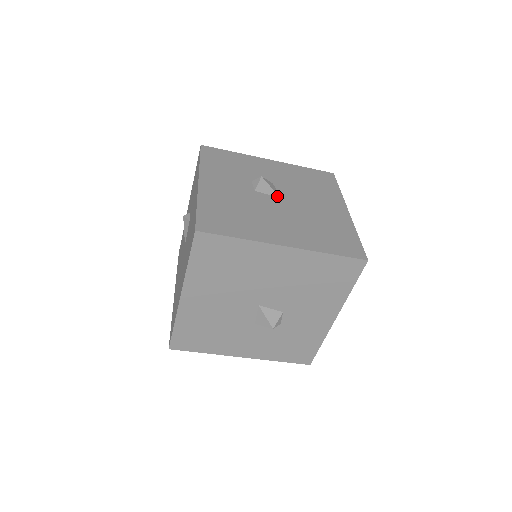
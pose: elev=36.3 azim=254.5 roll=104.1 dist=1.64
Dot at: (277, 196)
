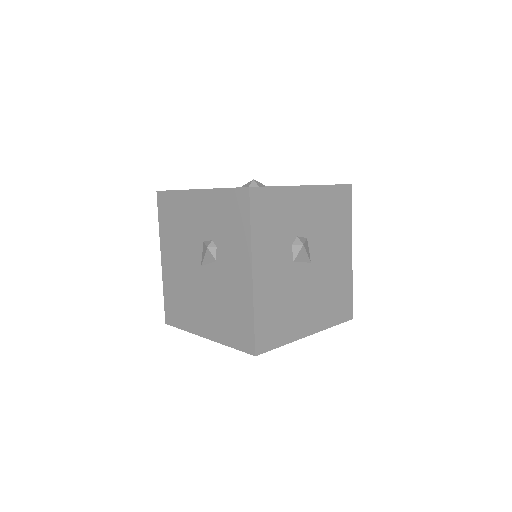
Dot at: (309, 261)
